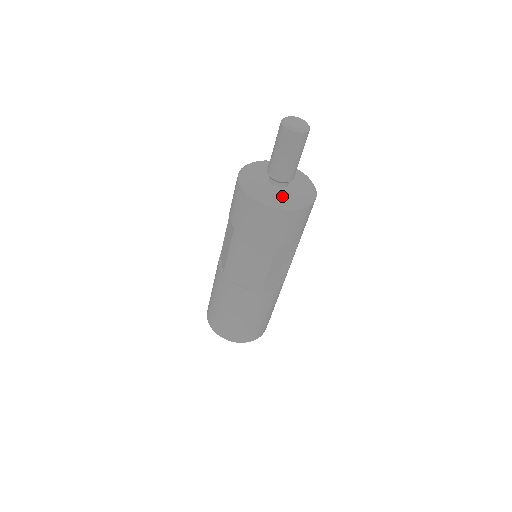
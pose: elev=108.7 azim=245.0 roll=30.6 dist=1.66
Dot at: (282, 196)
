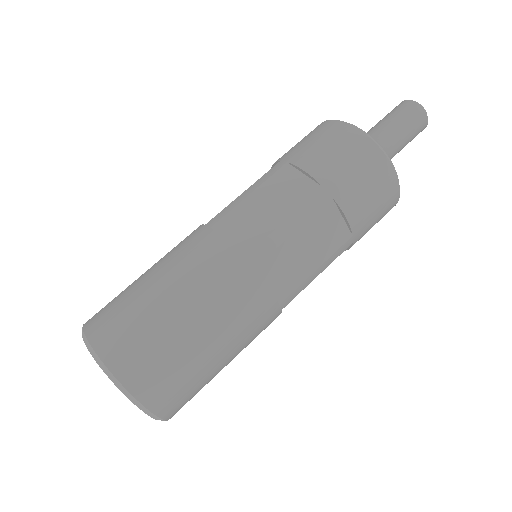
Dot at: occluded
